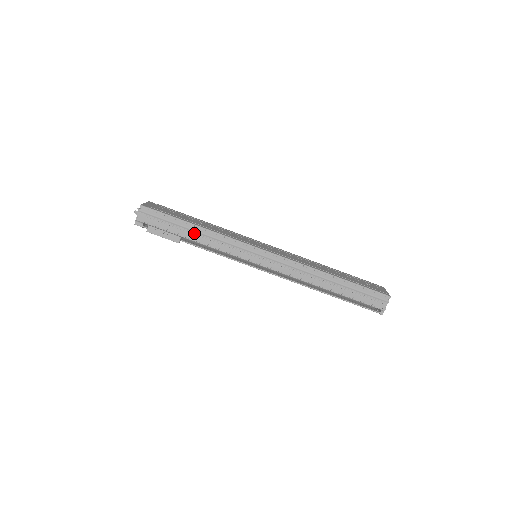
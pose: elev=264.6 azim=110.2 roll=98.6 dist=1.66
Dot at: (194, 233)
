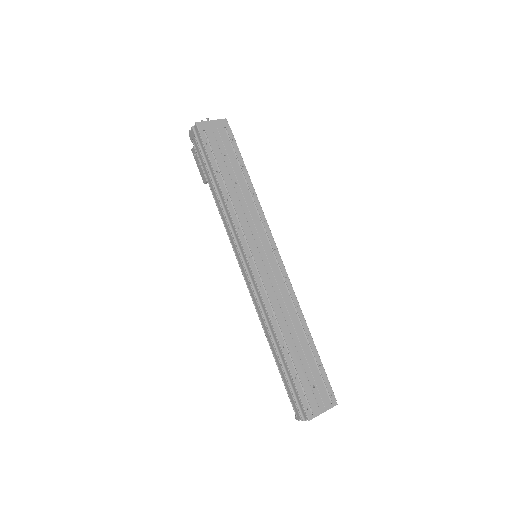
Dot at: (216, 188)
